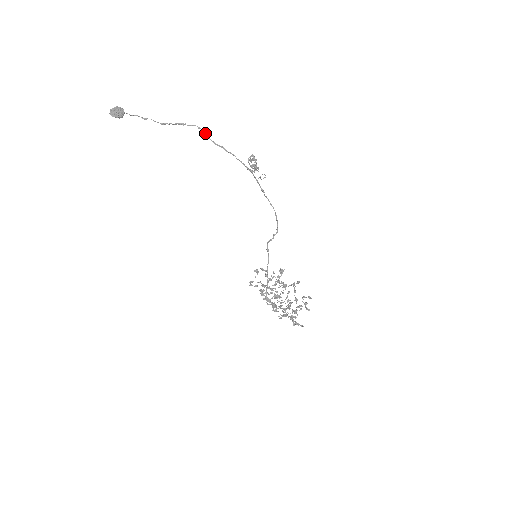
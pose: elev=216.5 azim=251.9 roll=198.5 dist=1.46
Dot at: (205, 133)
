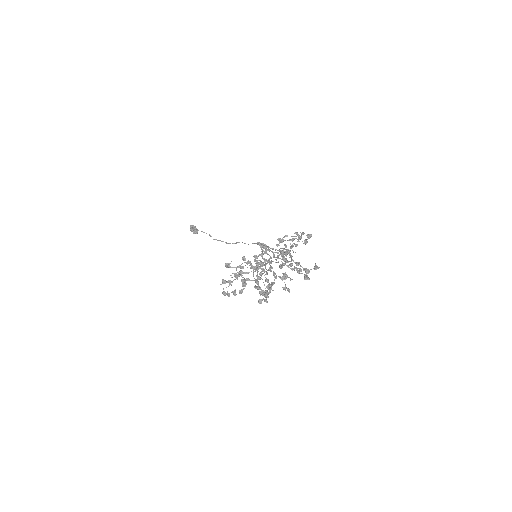
Dot at: occluded
